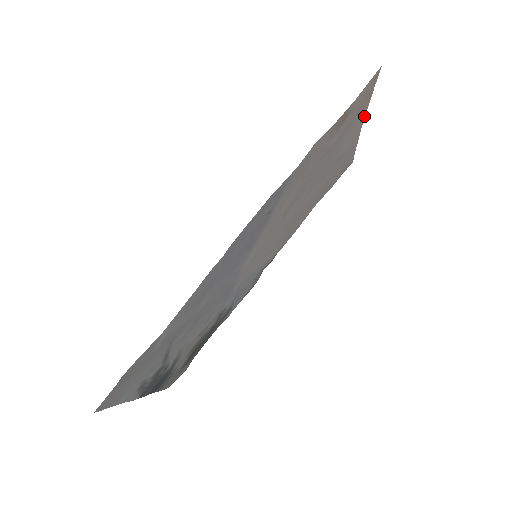
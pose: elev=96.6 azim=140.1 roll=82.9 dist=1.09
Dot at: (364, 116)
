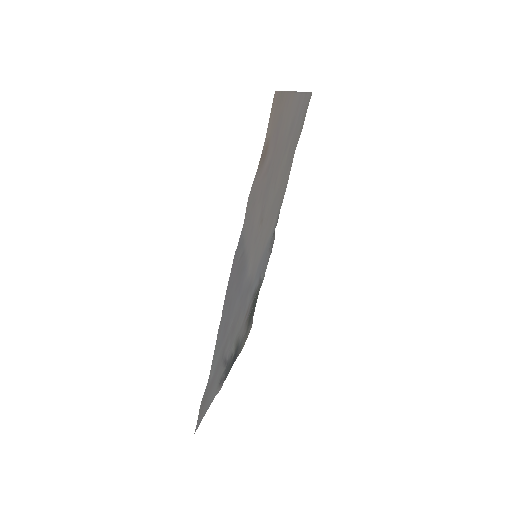
Dot at: (292, 93)
